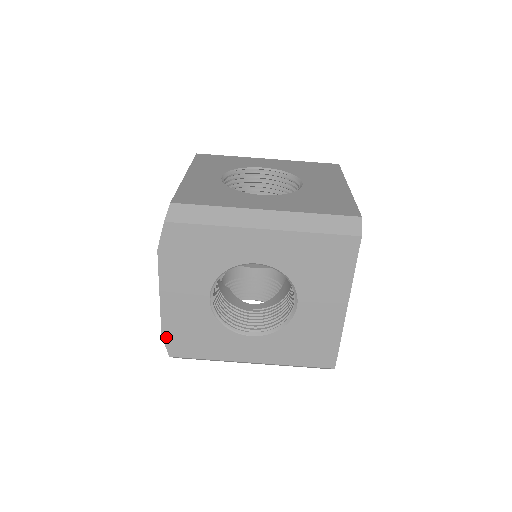
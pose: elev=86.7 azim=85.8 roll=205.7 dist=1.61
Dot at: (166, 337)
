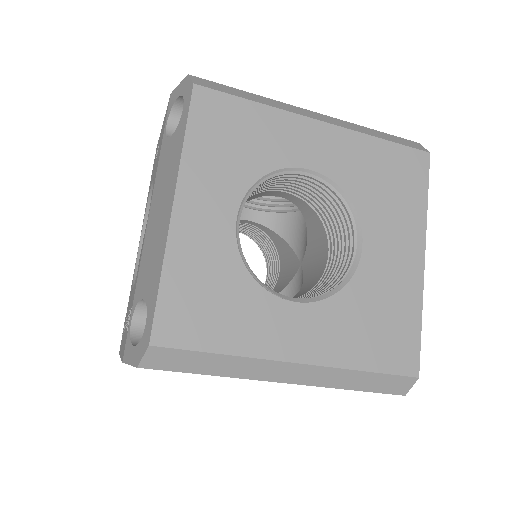
Dot at: occluded
